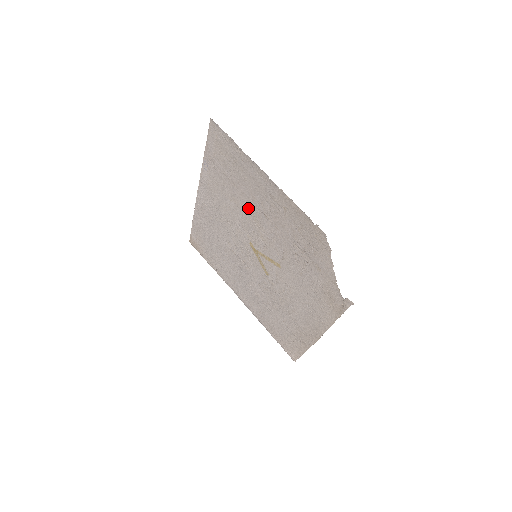
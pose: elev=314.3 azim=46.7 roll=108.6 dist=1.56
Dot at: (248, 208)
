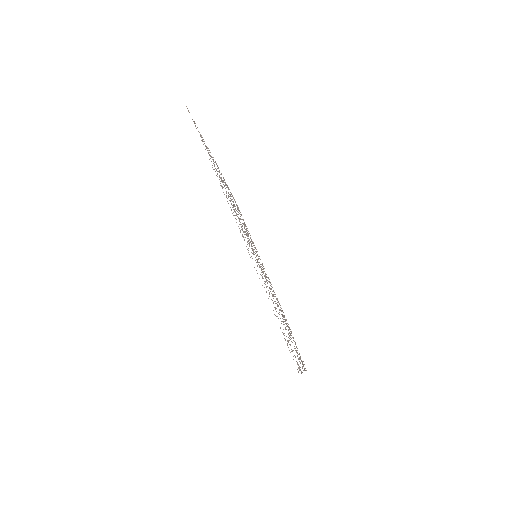
Dot at: occluded
